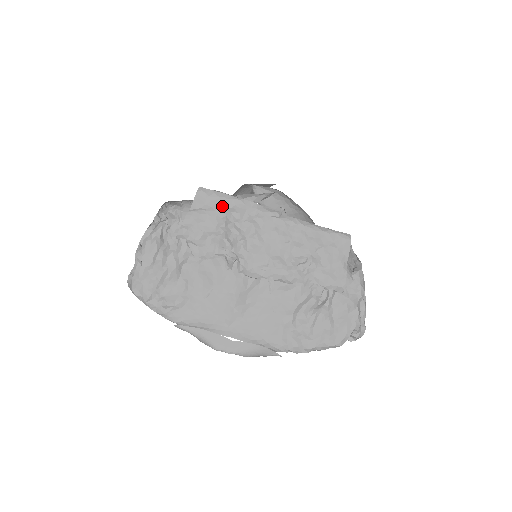
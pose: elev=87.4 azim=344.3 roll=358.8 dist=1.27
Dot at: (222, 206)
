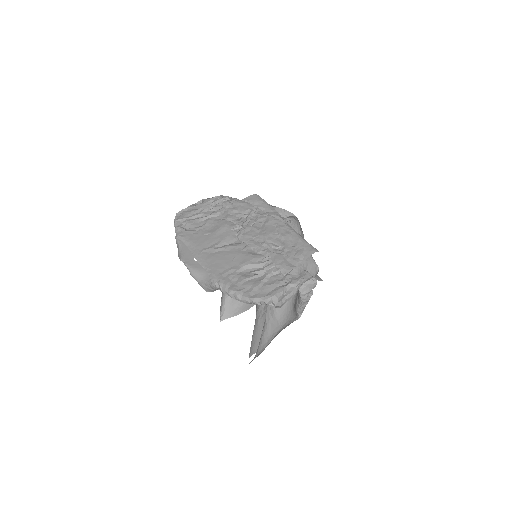
Dot at: (259, 205)
